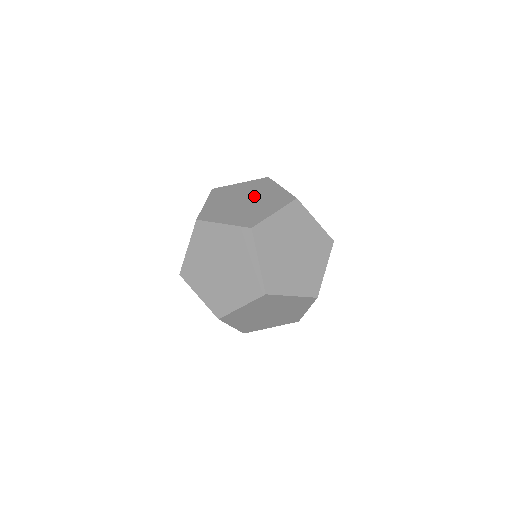
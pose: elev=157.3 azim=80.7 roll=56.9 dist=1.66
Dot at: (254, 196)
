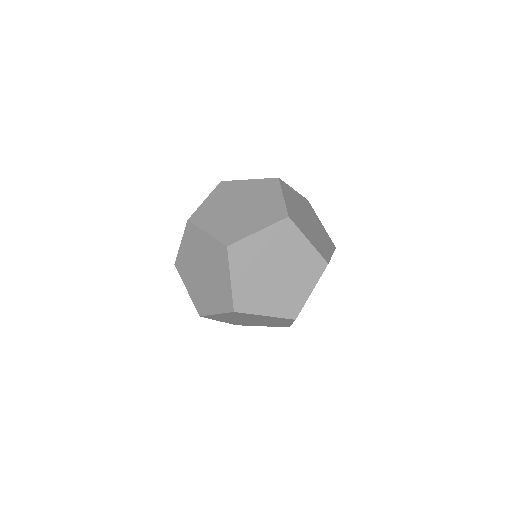
Dot at: (209, 272)
